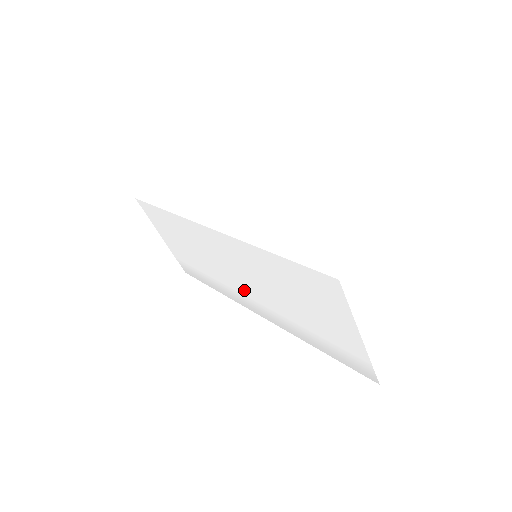
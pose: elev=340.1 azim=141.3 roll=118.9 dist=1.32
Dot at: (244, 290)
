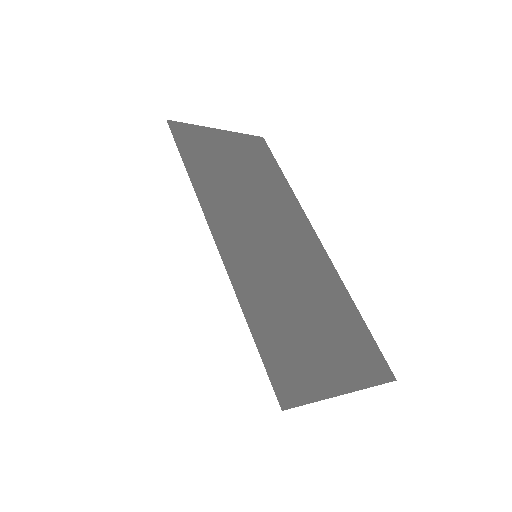
Dot at: occluded
